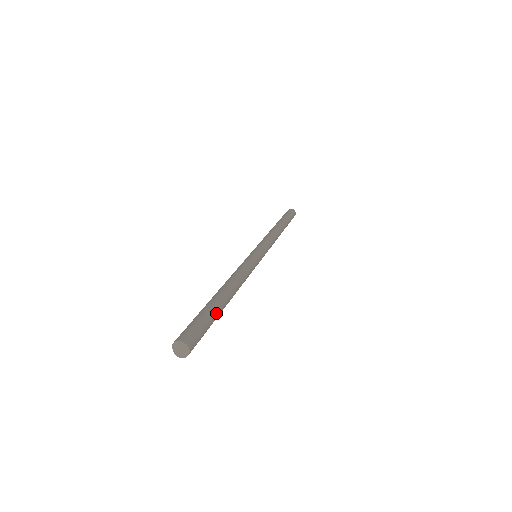
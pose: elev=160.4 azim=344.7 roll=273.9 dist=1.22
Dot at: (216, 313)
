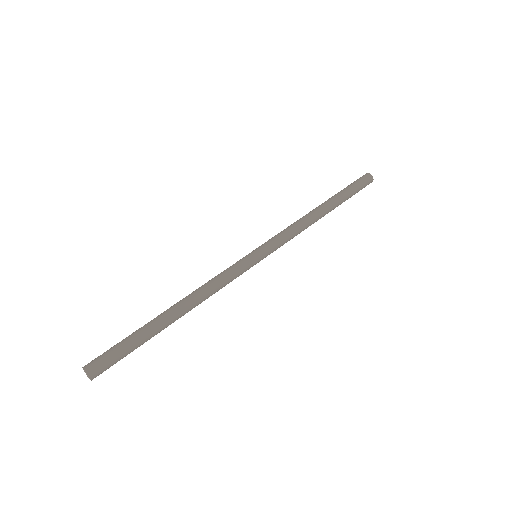
Dot at: (144, 339)
